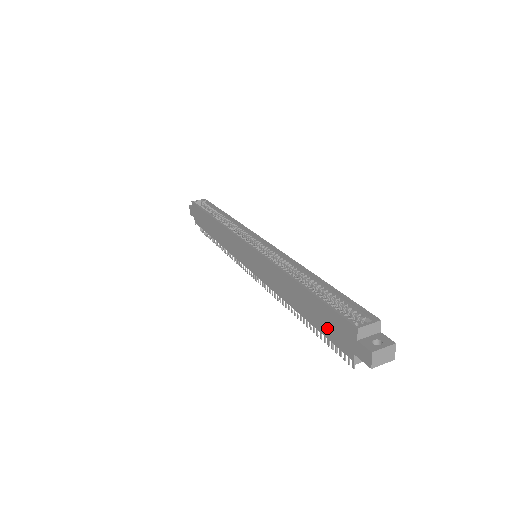
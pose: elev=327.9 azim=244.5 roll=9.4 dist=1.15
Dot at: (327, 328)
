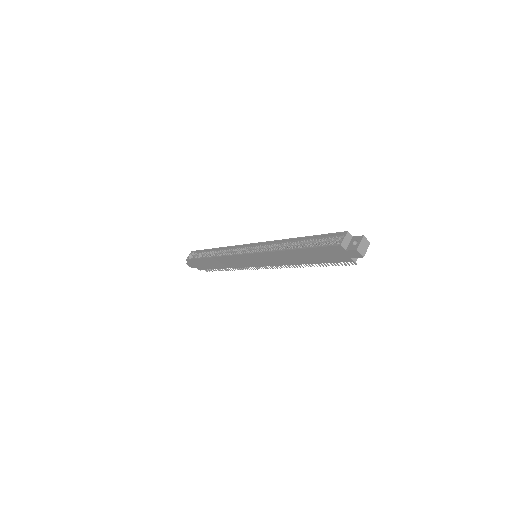
Dot at: (327, 258)
